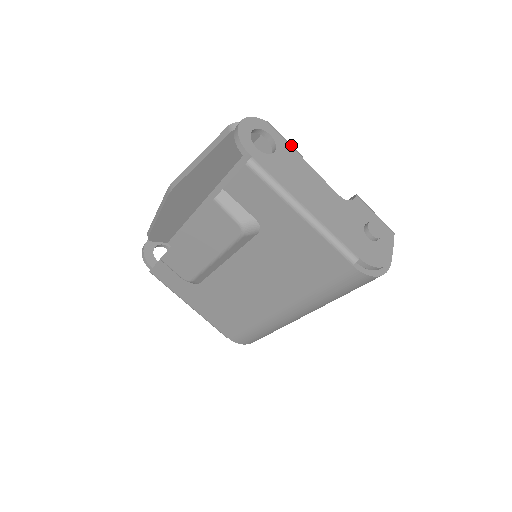
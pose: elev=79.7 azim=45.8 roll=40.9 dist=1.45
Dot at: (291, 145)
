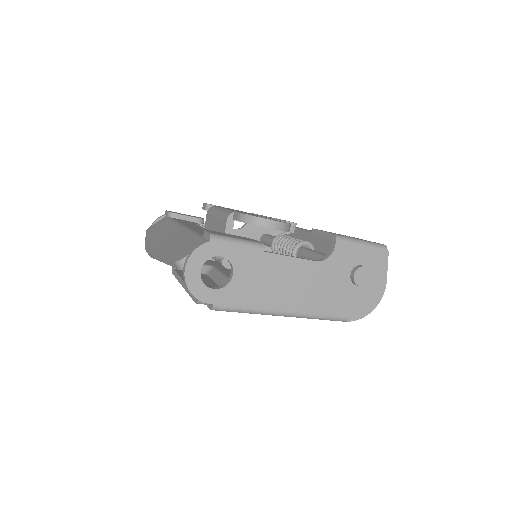
Dot at: (247, 245)
